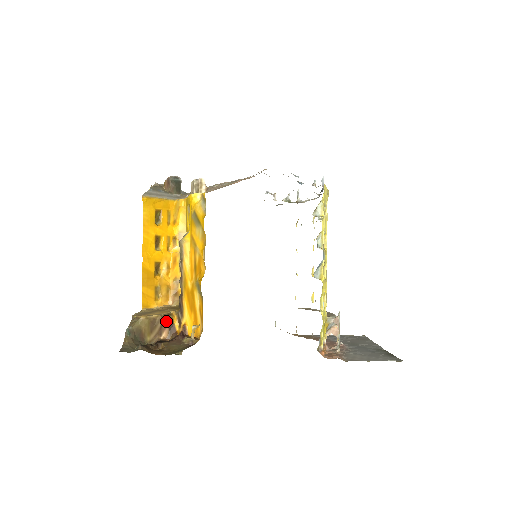
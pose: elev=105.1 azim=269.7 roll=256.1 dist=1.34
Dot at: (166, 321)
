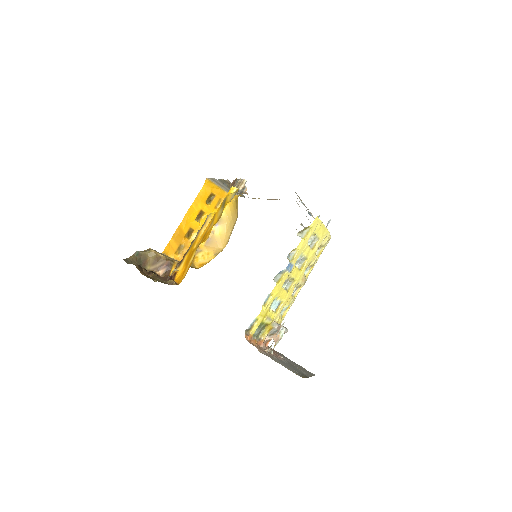
Dot at: (167, 264)
